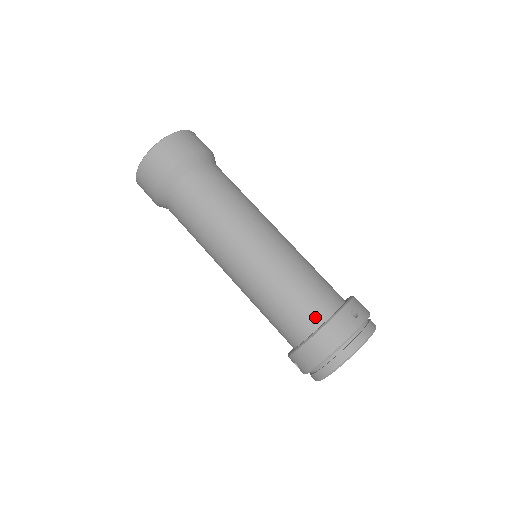
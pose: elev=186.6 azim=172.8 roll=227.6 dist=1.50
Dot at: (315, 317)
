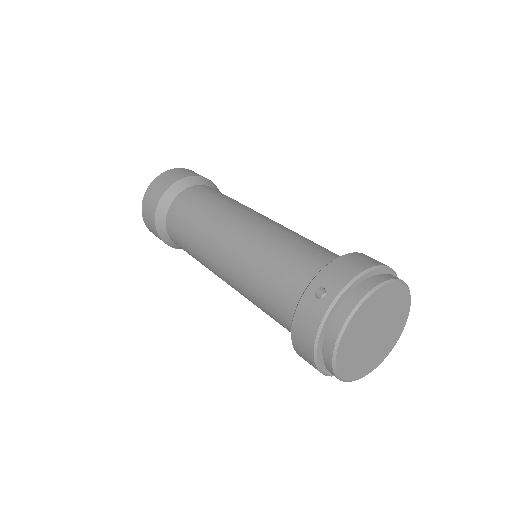
Dot at: (291, 314)
